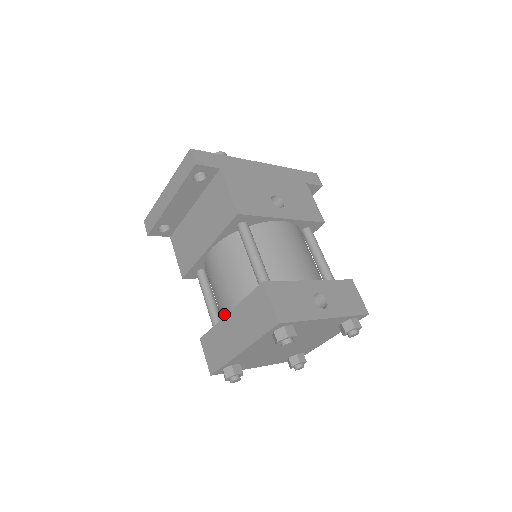
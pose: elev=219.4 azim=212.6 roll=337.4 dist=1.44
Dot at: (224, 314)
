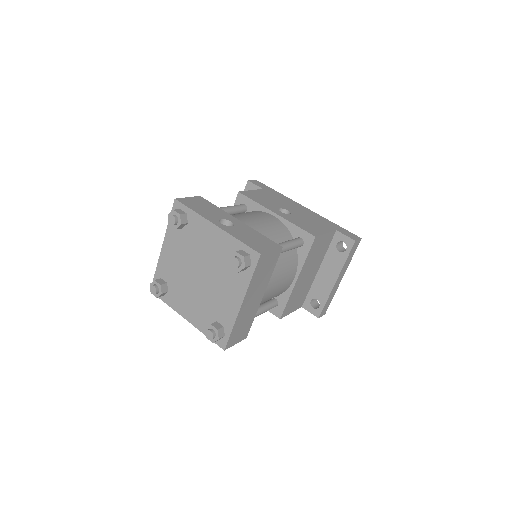
Dot at: occluded
